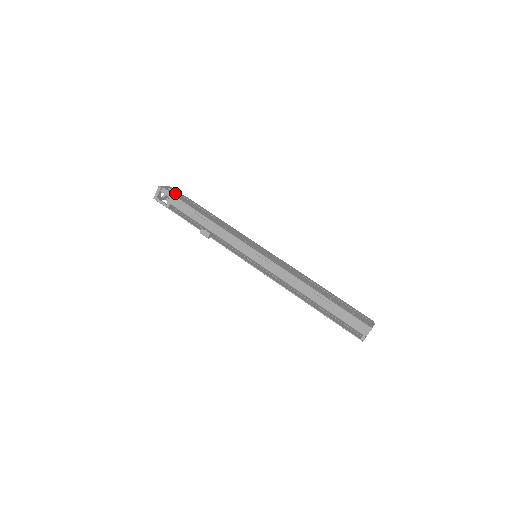
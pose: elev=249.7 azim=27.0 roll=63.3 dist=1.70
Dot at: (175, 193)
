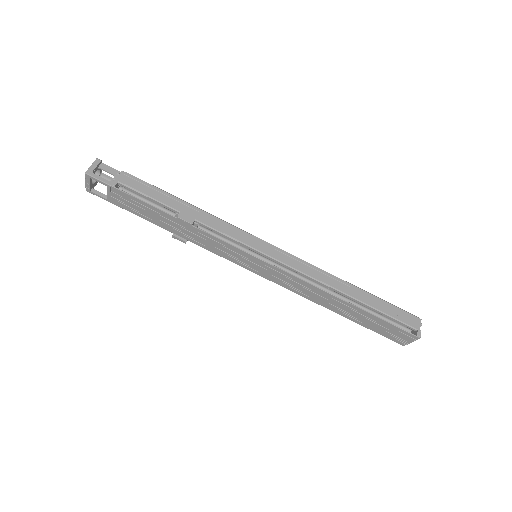
Dot at: occluded
